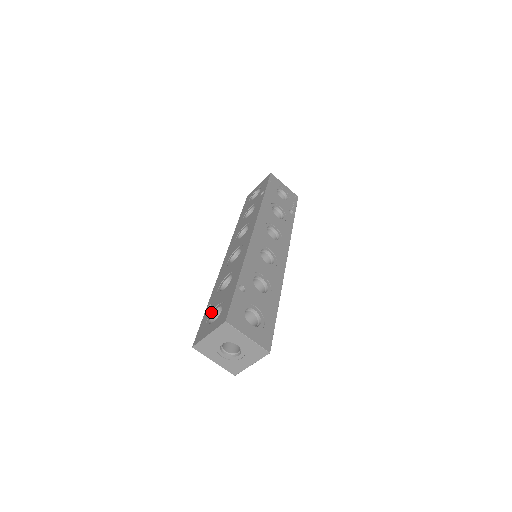
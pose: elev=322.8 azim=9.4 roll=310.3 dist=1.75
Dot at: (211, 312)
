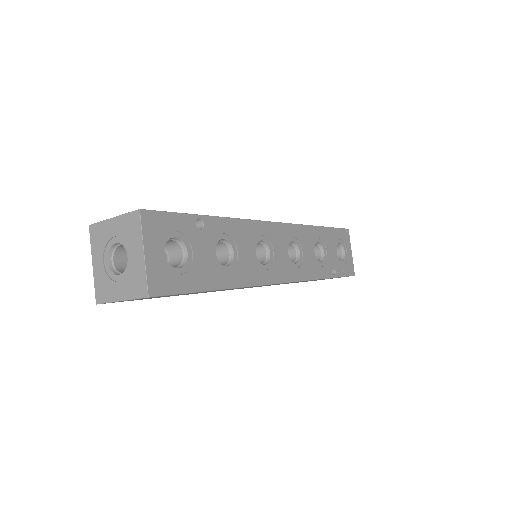
Dot at: occluded
